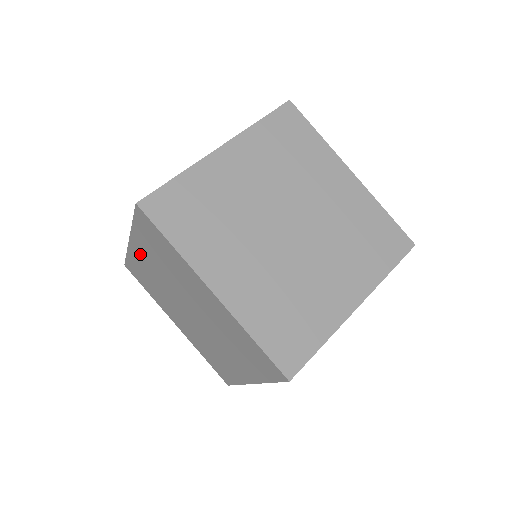
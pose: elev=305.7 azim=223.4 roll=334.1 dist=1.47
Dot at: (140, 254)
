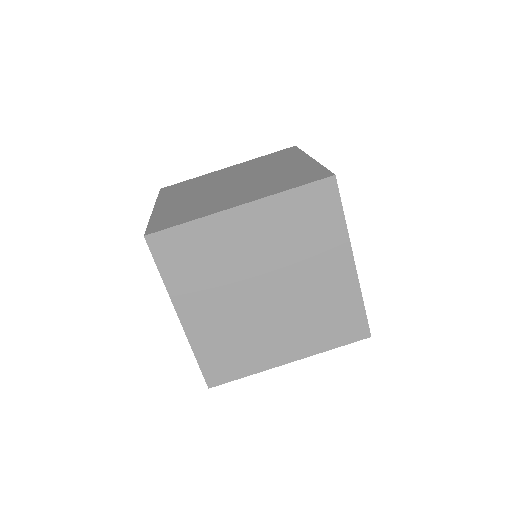
Dot at: (243, 223)
